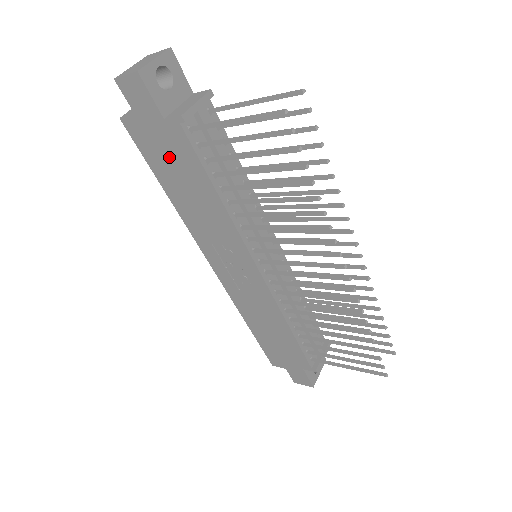
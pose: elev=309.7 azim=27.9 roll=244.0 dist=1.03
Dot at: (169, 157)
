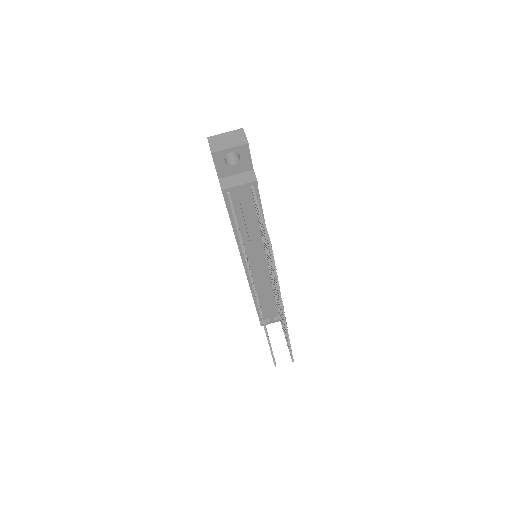
Dot at: occluded
